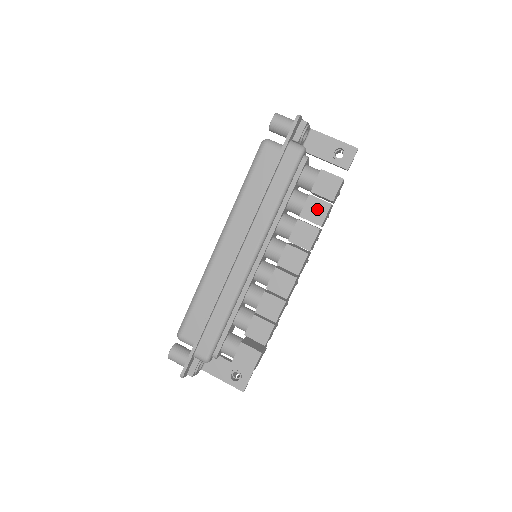
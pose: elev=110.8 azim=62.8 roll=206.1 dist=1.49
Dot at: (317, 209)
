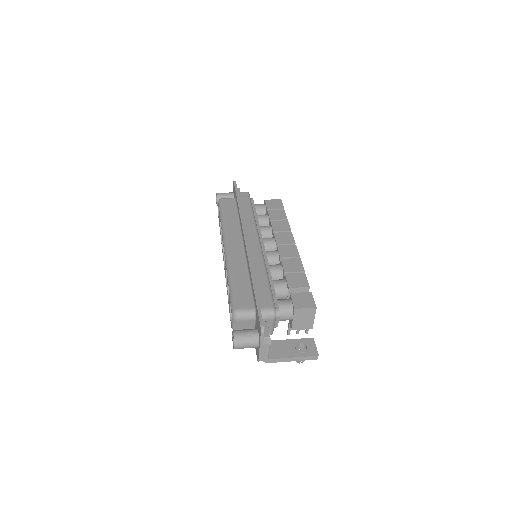
Dot at: (278, 214)
